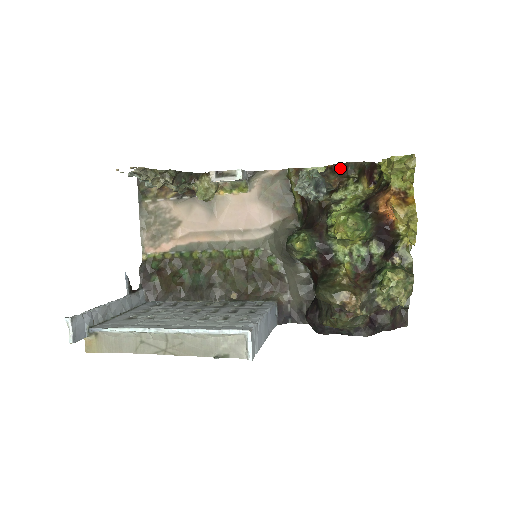
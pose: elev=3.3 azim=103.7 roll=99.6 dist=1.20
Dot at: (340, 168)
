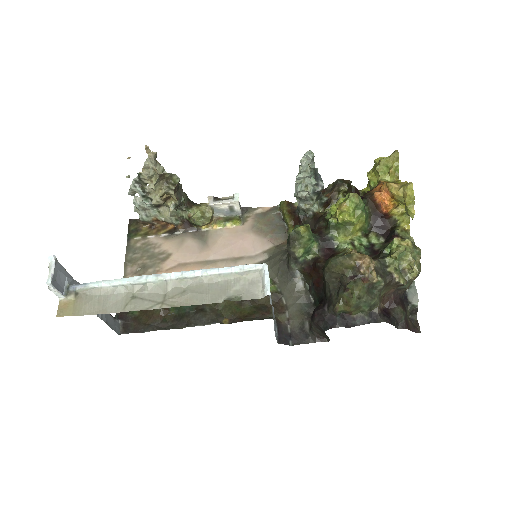
Dot at: (330, 187)
